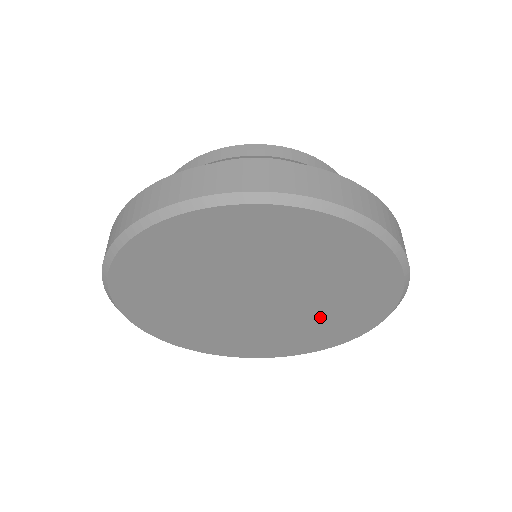
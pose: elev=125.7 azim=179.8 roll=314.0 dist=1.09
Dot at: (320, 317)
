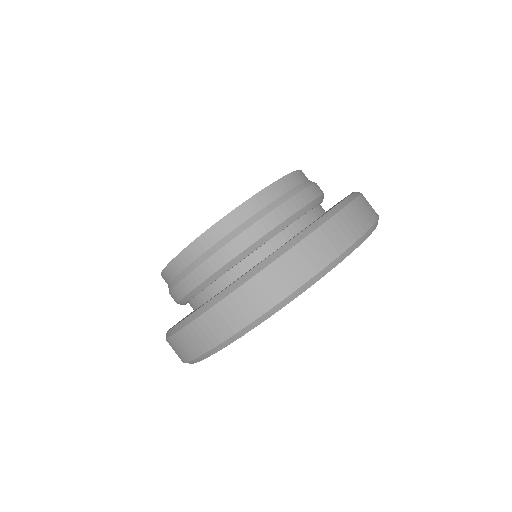
Dot at: occluded
